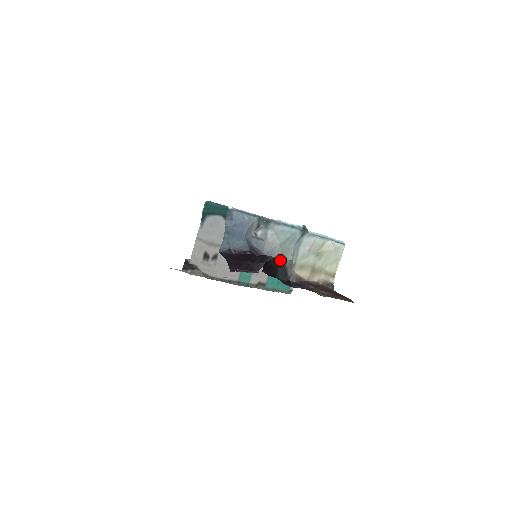
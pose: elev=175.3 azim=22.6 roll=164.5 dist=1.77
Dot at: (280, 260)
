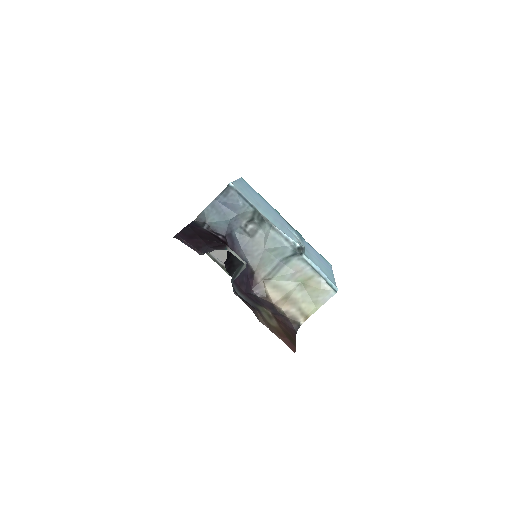
Dot at: occluded
